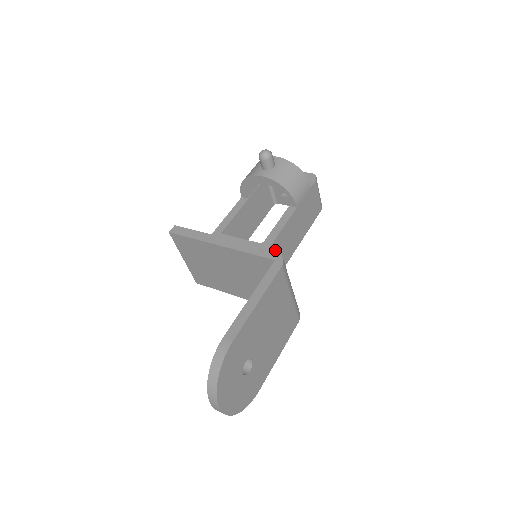
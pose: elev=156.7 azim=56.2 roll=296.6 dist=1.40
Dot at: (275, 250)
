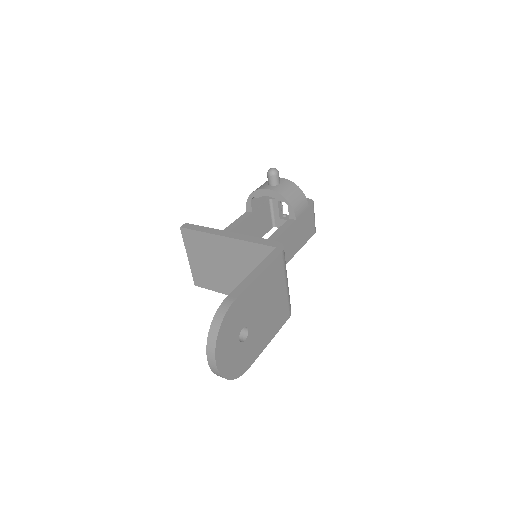
Dot at: (277, 241)
